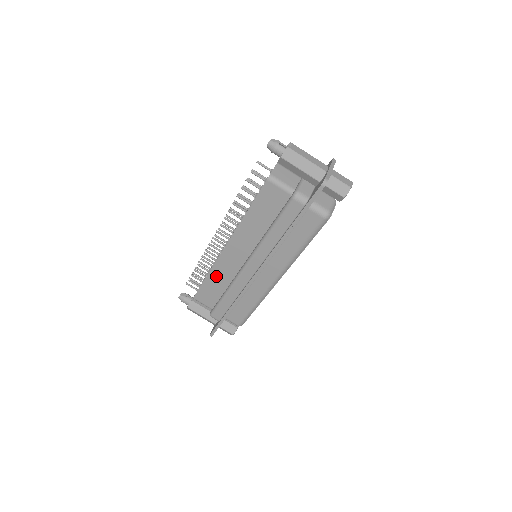
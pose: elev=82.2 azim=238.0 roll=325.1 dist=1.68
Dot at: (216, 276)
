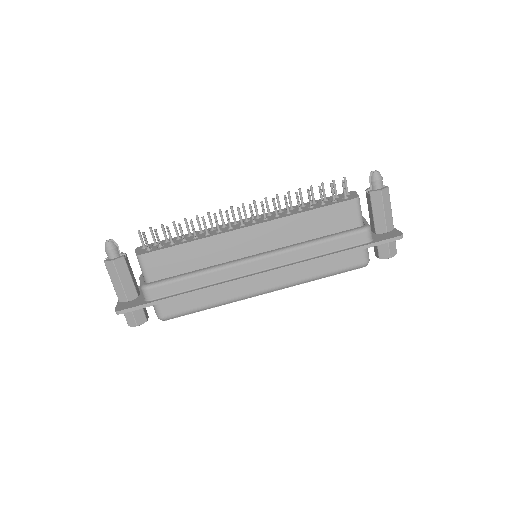
Dot at: (202, 248)
